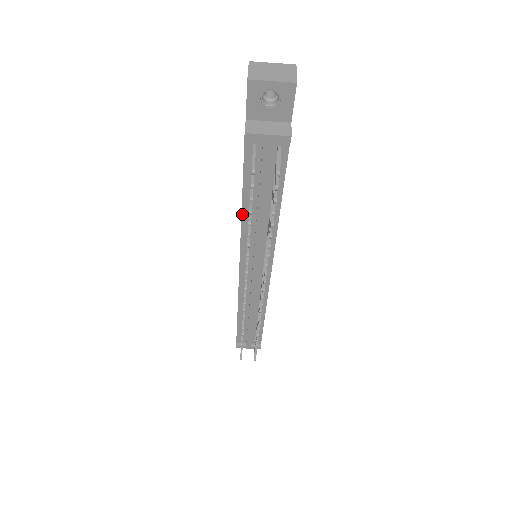
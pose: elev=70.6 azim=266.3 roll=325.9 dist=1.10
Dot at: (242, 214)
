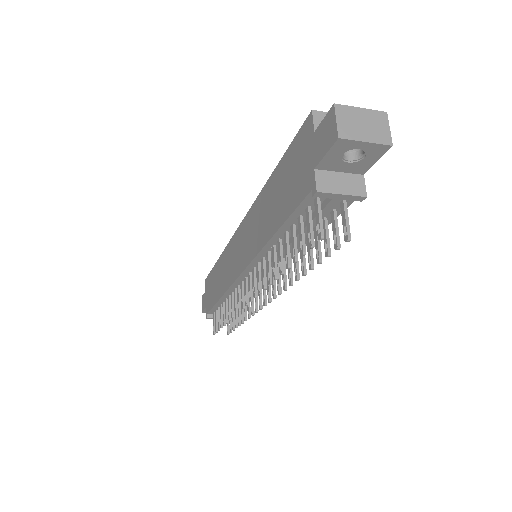
Dot at: (269, 241)
